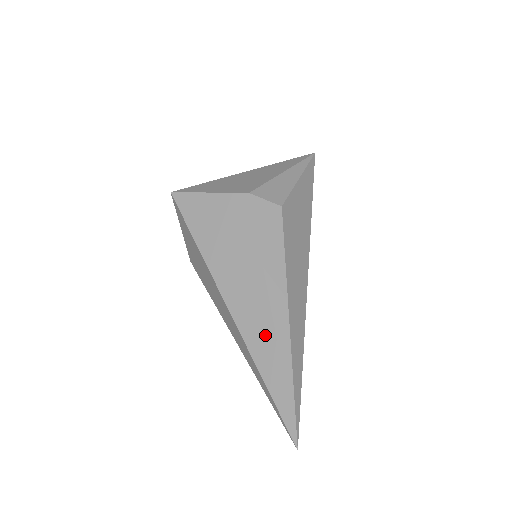
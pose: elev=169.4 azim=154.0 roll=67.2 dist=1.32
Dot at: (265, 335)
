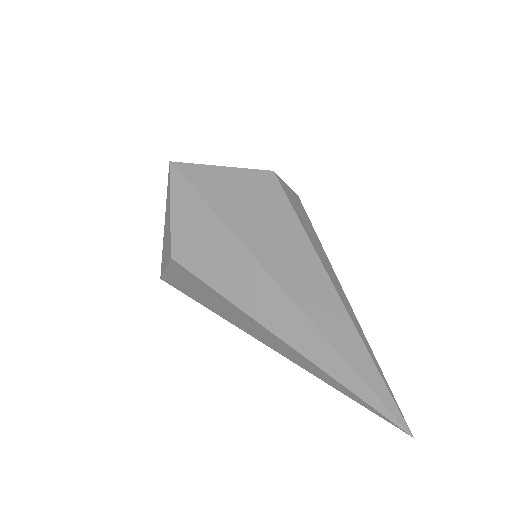
Dot at: (331, 305)
